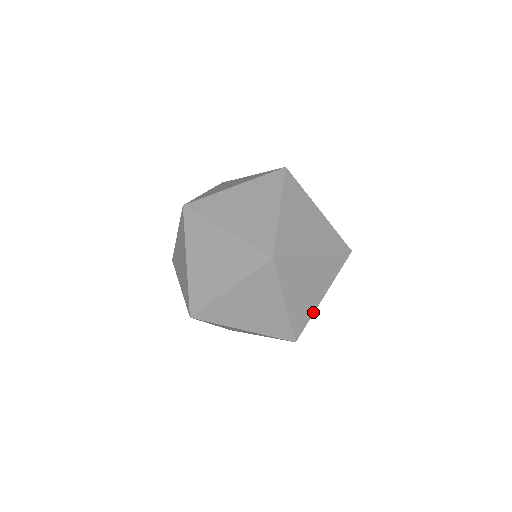
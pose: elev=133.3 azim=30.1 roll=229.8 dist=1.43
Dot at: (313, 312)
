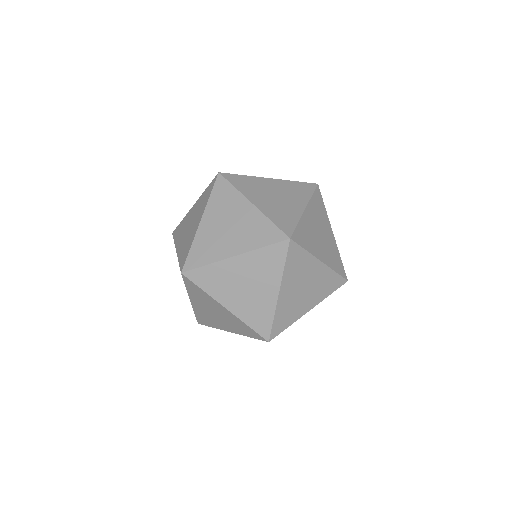
Dot at: occluded
